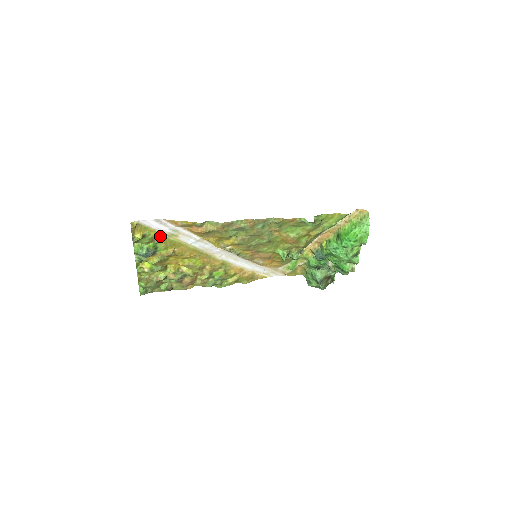
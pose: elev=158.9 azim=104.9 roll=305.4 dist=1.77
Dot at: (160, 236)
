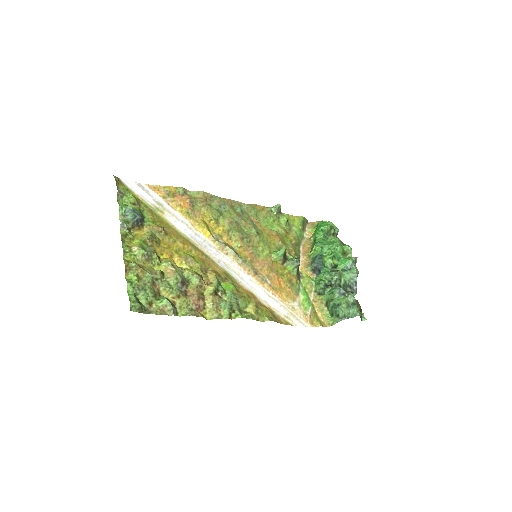
Dot at: (144, 206)
